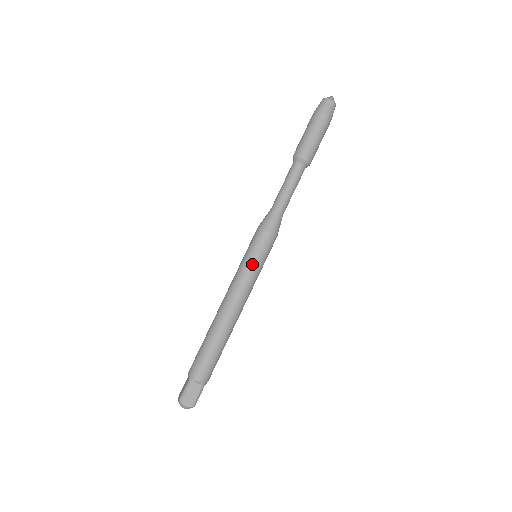
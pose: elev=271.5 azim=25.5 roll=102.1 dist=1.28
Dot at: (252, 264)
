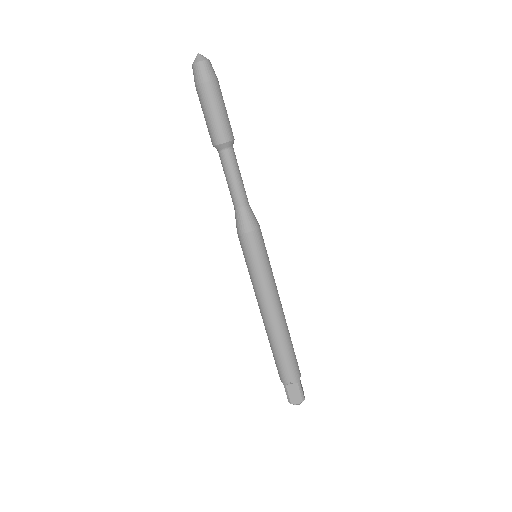
Dot at: (256, 269)
